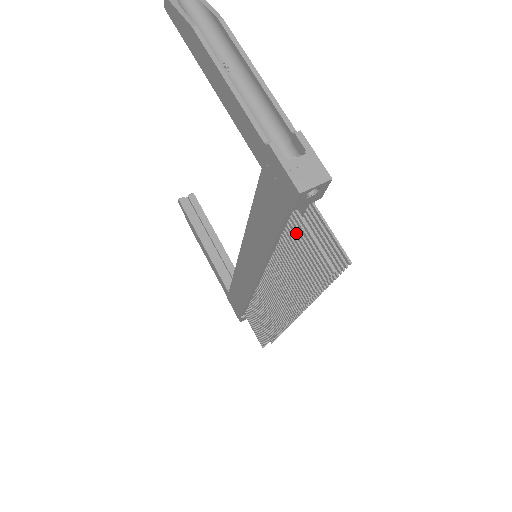
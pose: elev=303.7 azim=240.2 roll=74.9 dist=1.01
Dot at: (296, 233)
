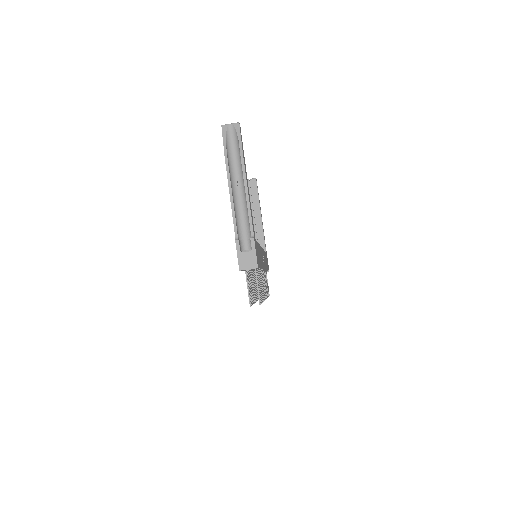
Dot at: occluded
